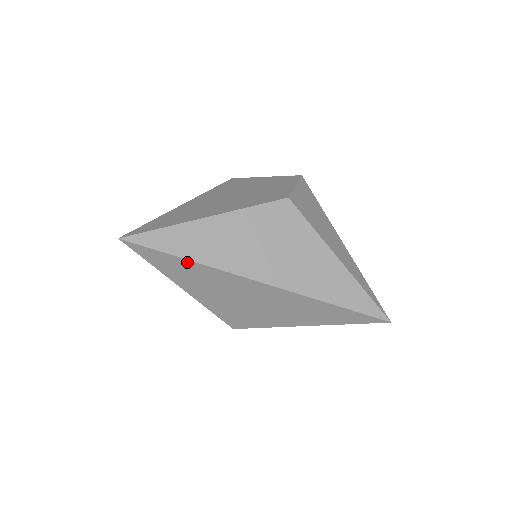
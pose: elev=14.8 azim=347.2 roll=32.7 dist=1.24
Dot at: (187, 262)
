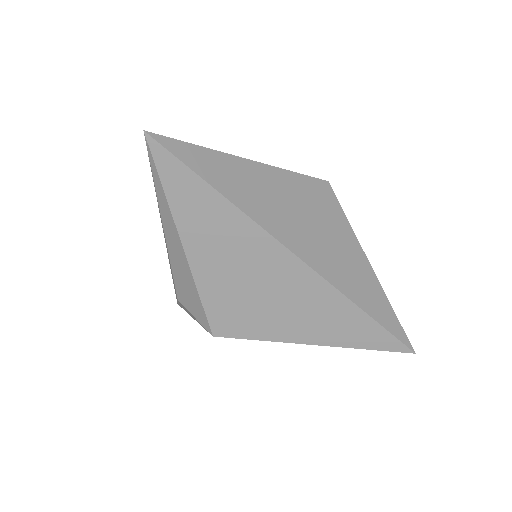
Dot at: (217, 197)
